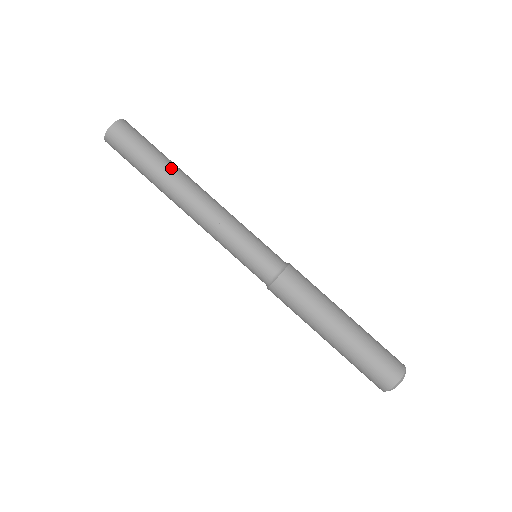
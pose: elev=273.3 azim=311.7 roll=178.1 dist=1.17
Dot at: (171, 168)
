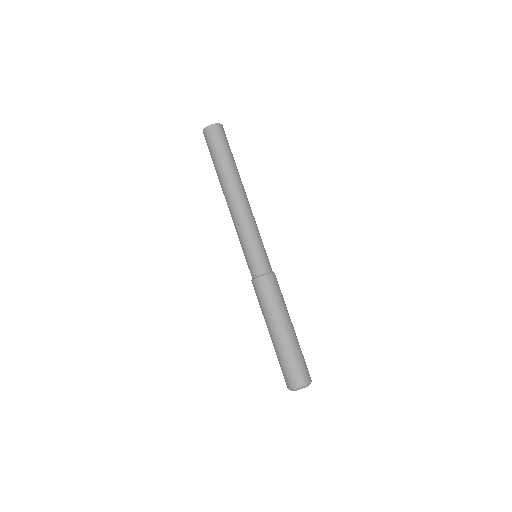
Dot at: (237, 171)
